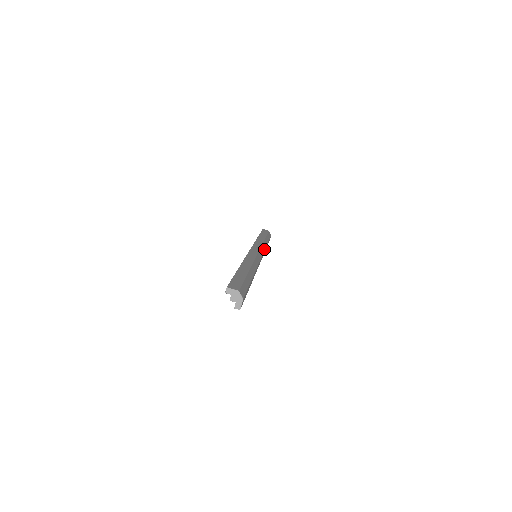
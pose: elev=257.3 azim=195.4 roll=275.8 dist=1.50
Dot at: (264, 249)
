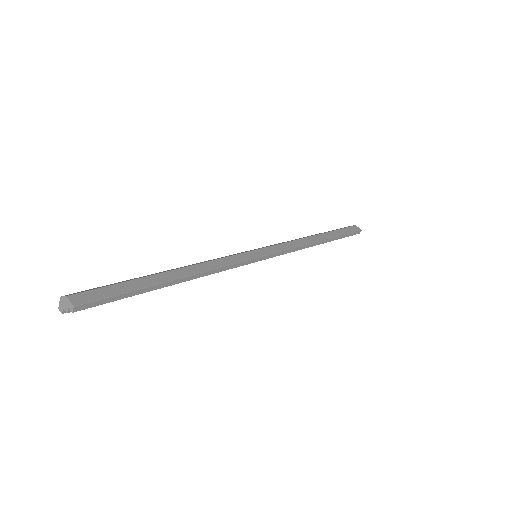
Dot at: (287, 242)
